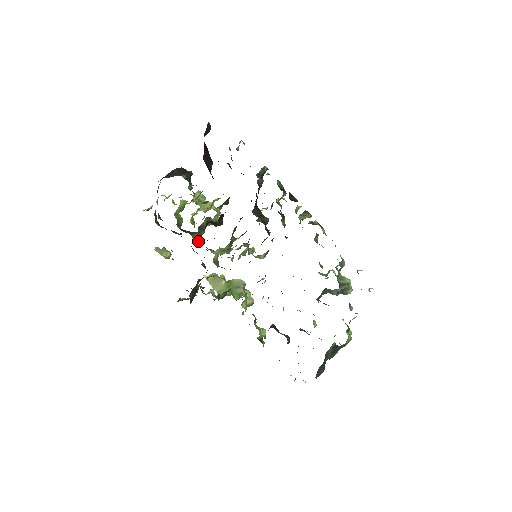
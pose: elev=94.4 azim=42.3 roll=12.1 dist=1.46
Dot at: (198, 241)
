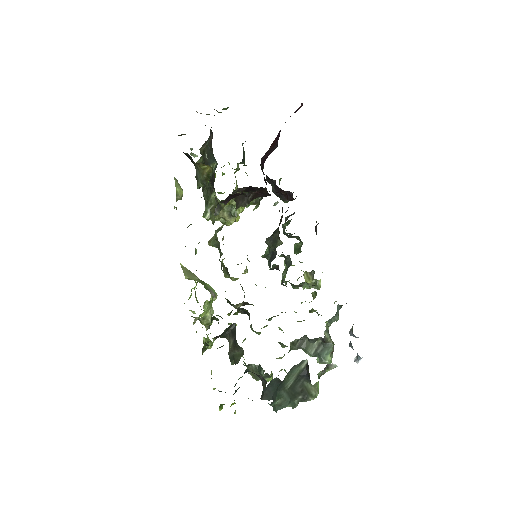
Dot at: (207, 218)
